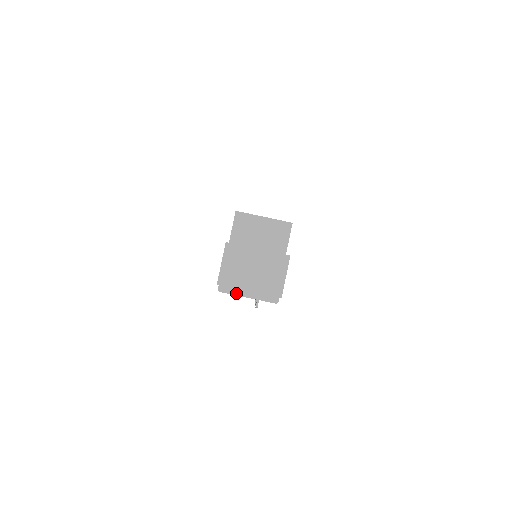
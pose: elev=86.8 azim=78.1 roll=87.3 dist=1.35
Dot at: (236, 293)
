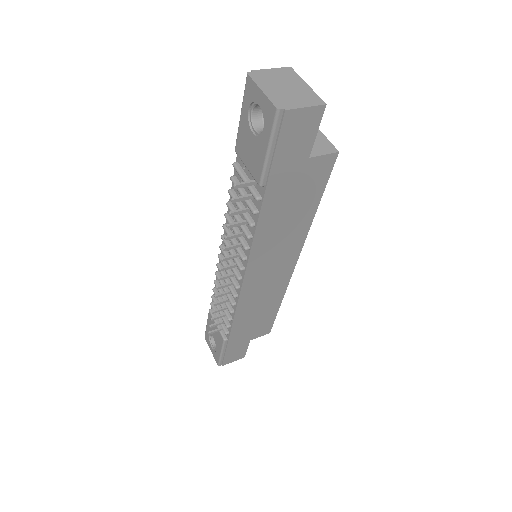
Dot at: (257, 82)
